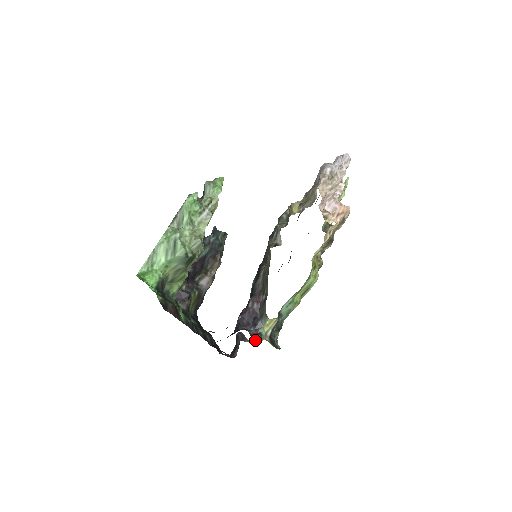
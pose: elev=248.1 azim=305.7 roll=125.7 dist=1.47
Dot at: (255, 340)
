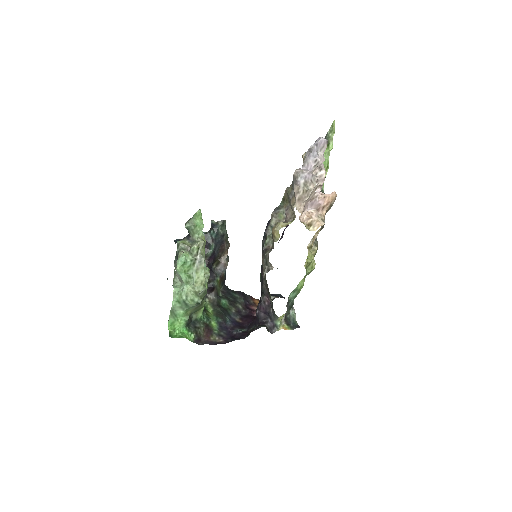
Dot at: (273, 332)
